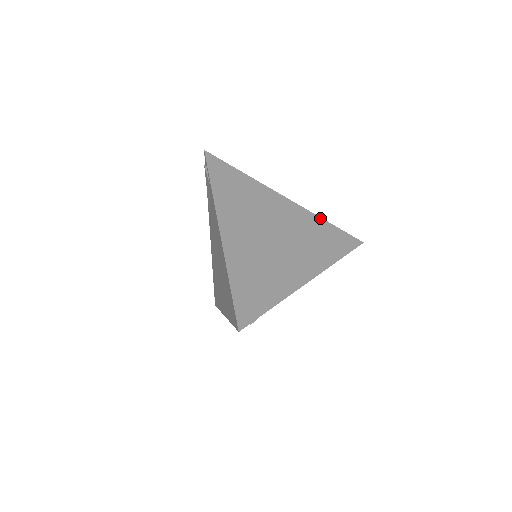
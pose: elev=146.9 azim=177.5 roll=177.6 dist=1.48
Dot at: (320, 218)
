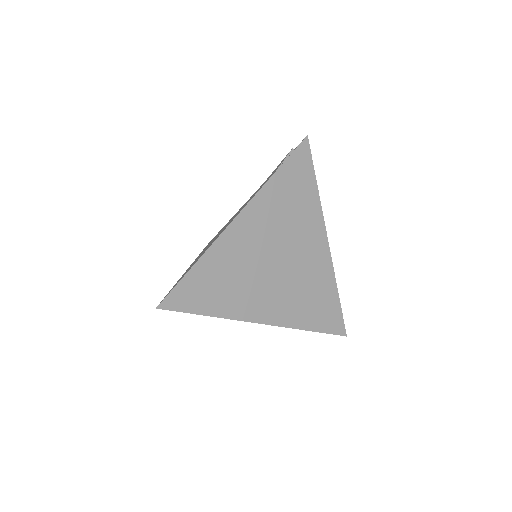
Dot at: (336, 284)
